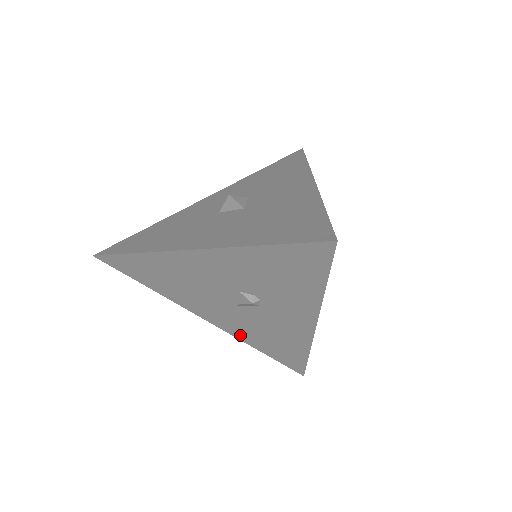
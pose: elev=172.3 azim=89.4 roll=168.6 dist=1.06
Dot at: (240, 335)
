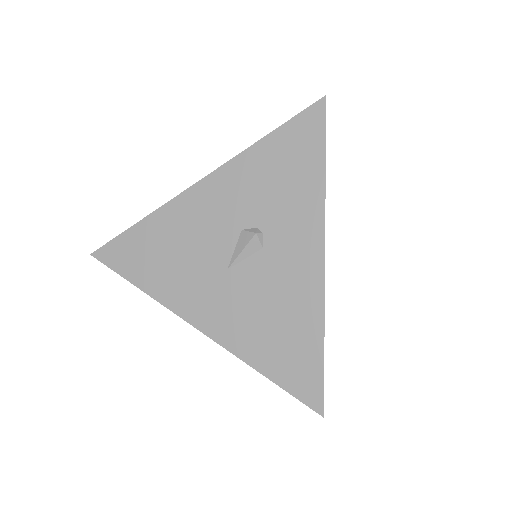
Dot at: (237, 342)
